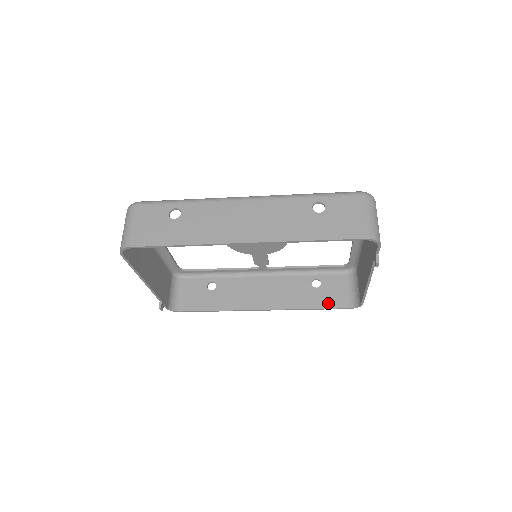
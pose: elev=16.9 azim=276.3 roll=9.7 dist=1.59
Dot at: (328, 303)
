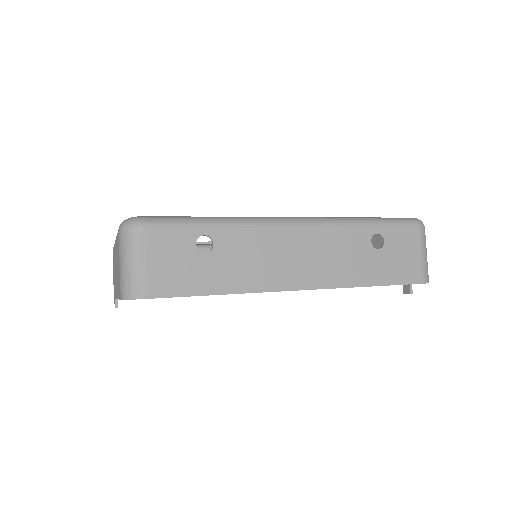
Dot at: occluded
